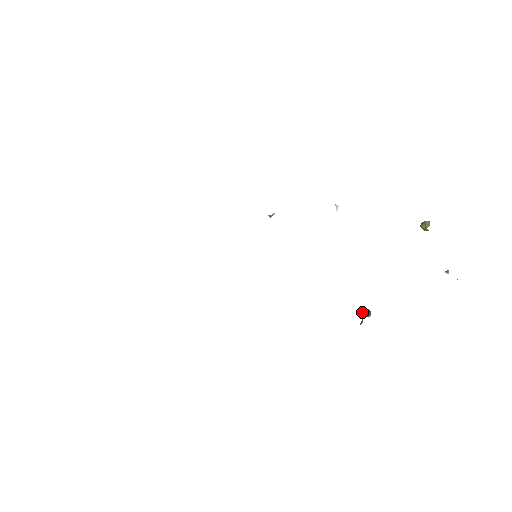
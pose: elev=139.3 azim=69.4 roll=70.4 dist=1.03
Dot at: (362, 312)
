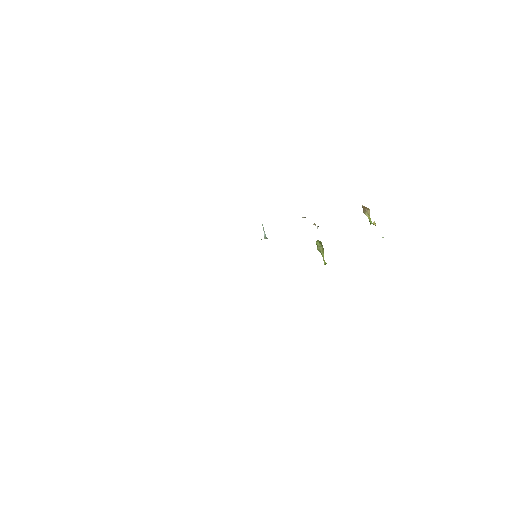
Dot at: (320, 250)
